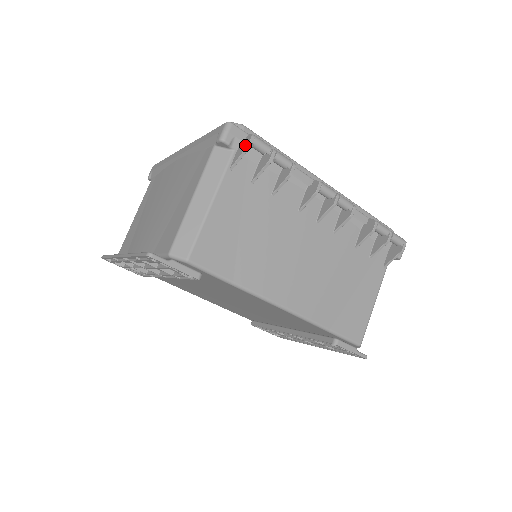
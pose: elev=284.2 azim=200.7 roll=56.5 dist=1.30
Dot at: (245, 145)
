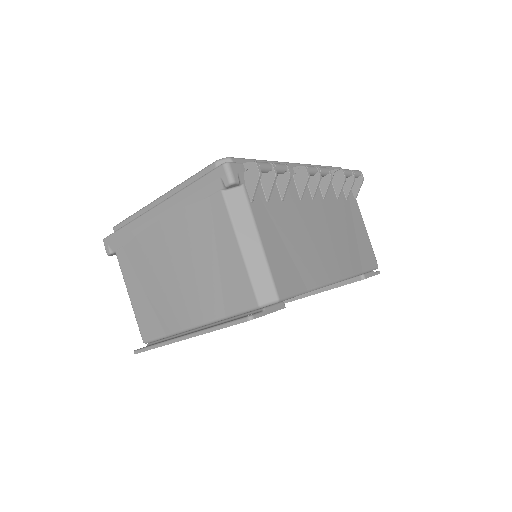
Dot at: (255, 175)
